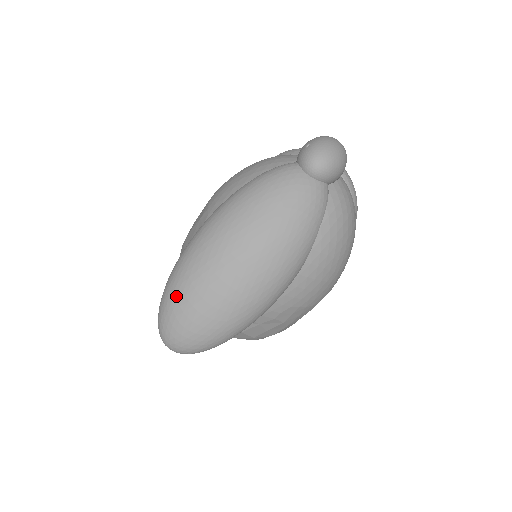
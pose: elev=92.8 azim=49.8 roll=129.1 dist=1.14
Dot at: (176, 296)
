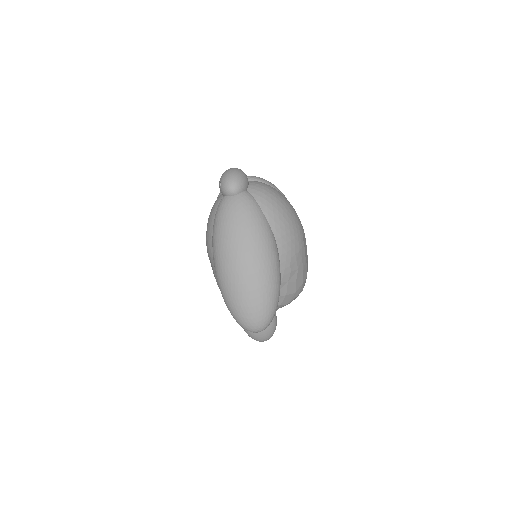
Dot at: (235, 304)
